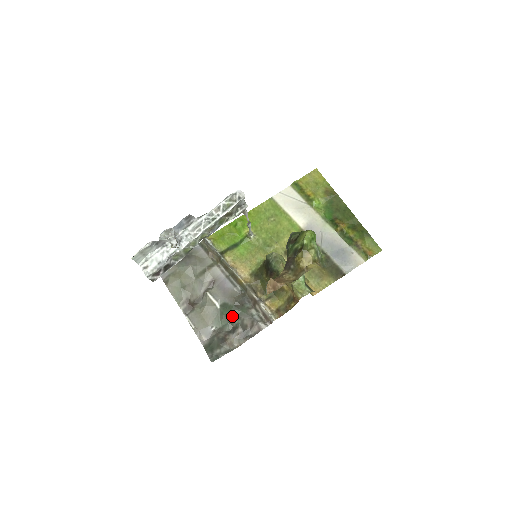
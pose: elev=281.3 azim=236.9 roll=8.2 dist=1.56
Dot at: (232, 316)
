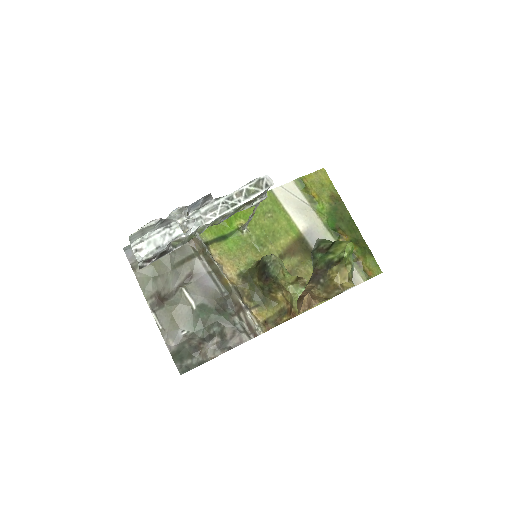
Dot at: (210, 321)
